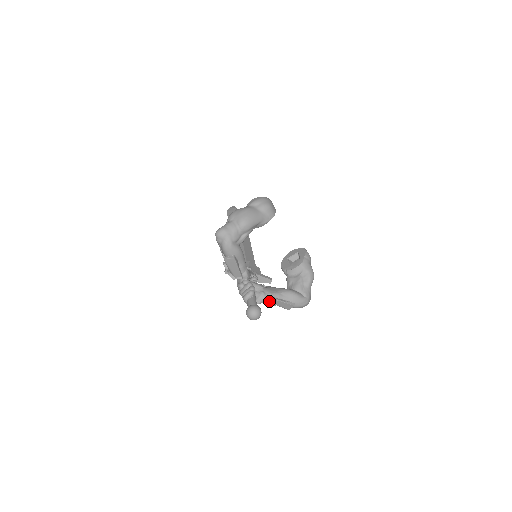
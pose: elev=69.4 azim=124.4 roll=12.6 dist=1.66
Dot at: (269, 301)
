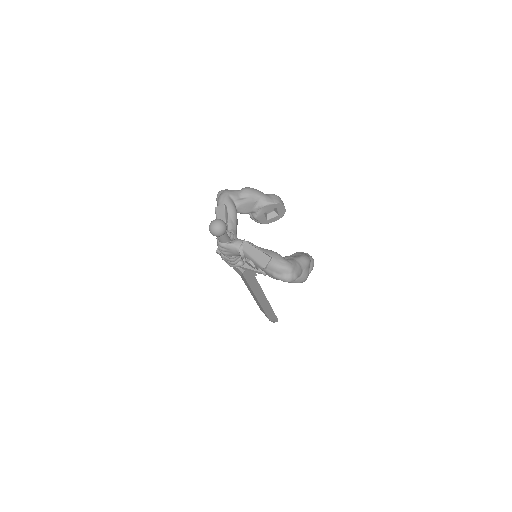
Dot at: (244, 248)
